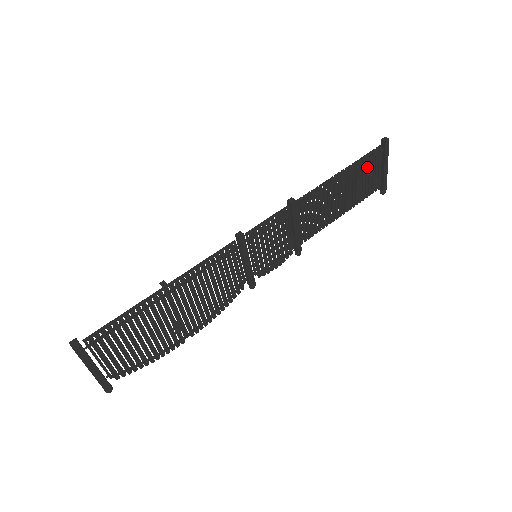
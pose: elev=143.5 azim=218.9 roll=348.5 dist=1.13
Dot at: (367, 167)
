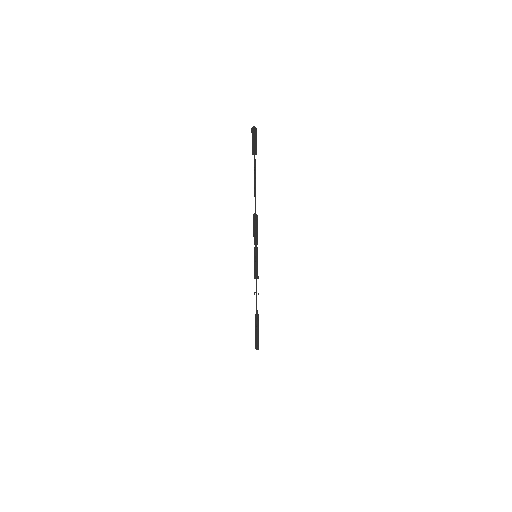
Dot at: occluded
